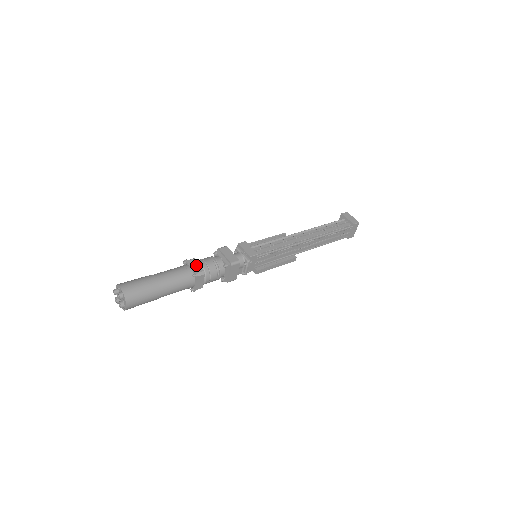
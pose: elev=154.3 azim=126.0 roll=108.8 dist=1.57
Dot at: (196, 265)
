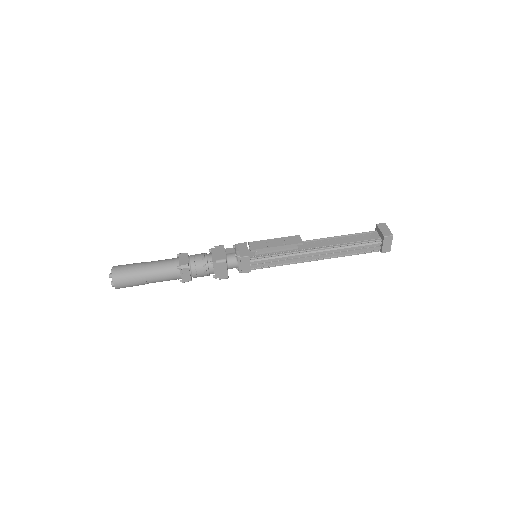
Dot at: (187, 275)
